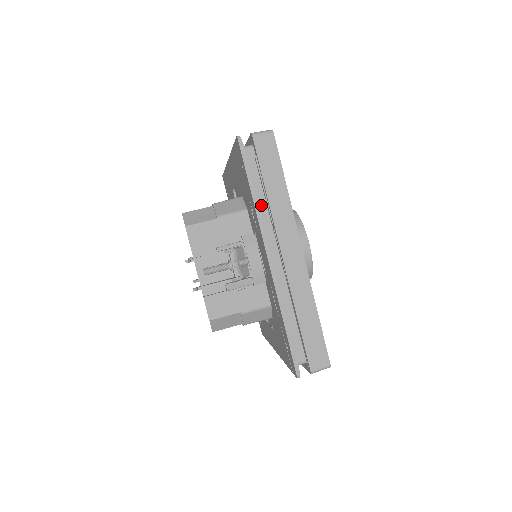
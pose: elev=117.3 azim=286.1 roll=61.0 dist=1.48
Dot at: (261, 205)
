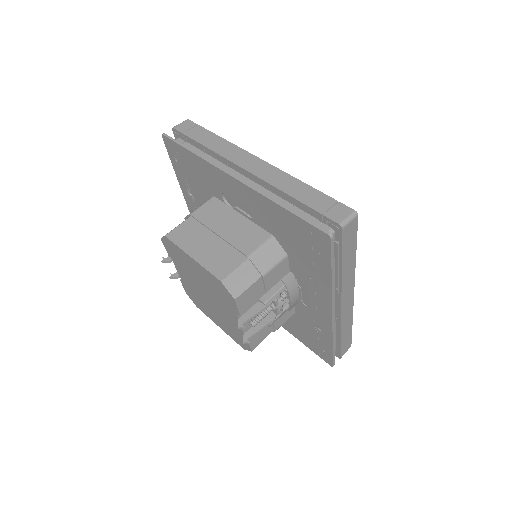
Dot at: occluded
